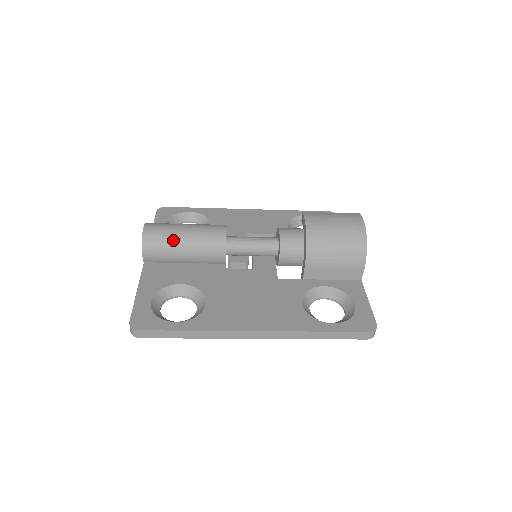
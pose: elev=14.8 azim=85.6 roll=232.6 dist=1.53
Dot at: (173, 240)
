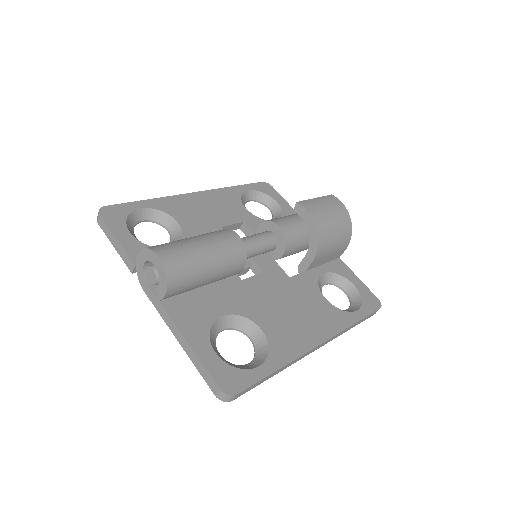
Dot at: (198, 266)
